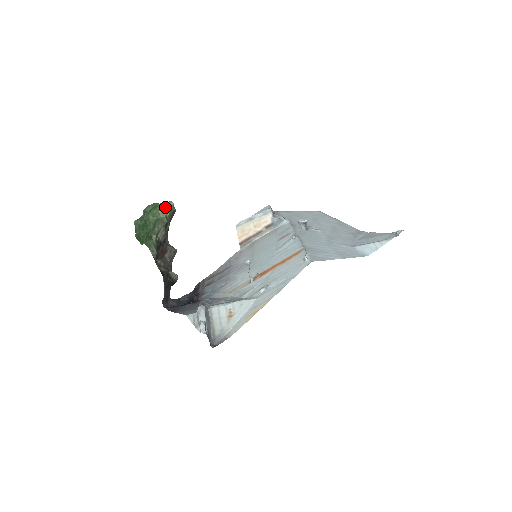
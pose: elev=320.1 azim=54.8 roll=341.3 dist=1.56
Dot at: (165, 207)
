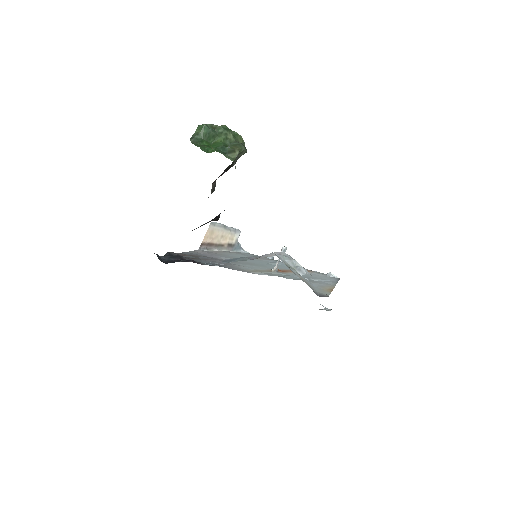
Dot at: occluded
